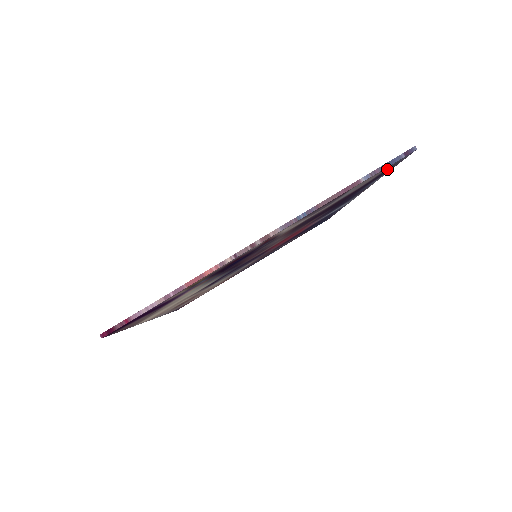
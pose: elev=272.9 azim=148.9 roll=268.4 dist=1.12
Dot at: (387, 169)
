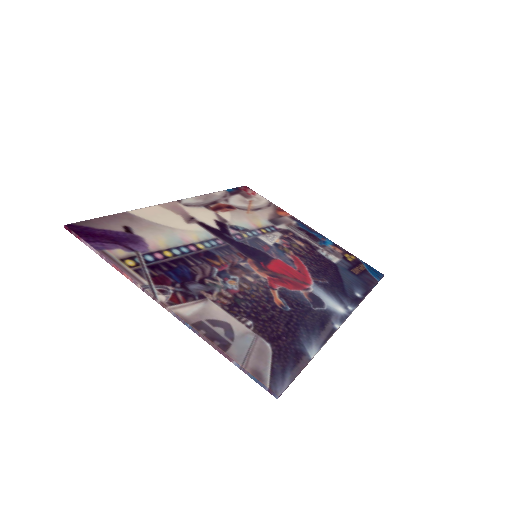
Dot at: (276, 372)
